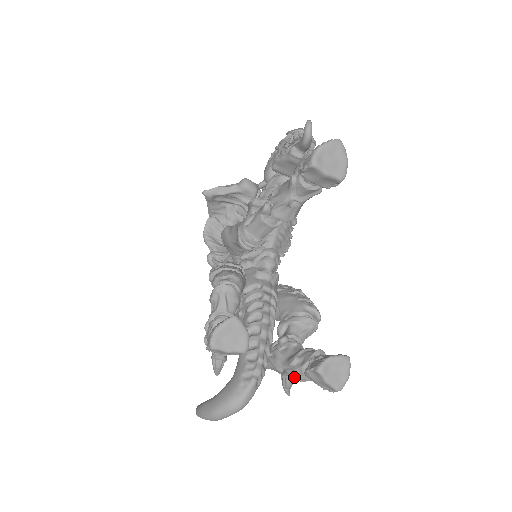
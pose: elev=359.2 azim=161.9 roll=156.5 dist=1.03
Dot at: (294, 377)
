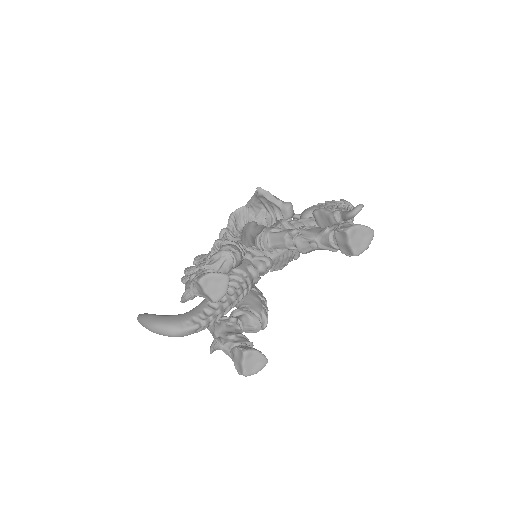
Dot at: (223, 346)
